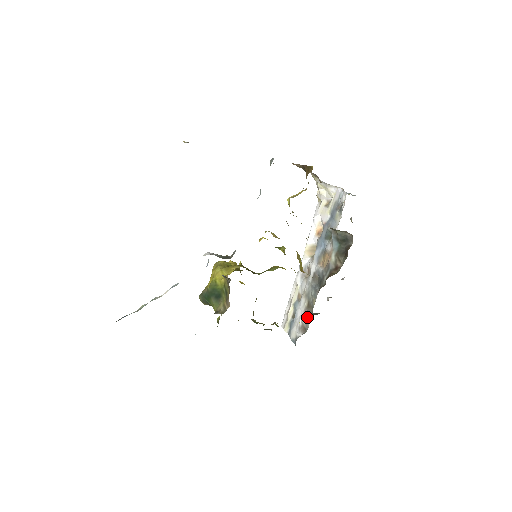
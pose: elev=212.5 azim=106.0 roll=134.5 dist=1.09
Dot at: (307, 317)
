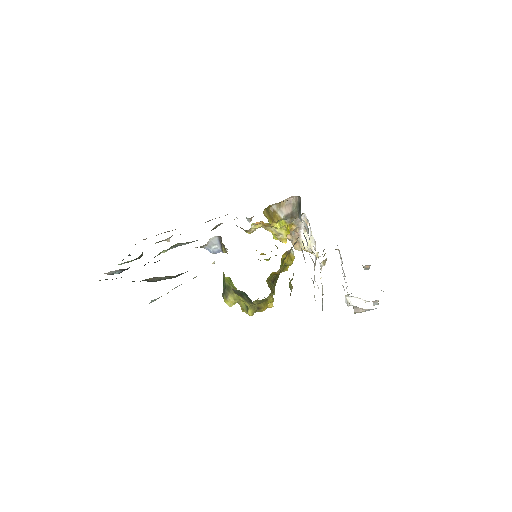
Dot at: occluded
